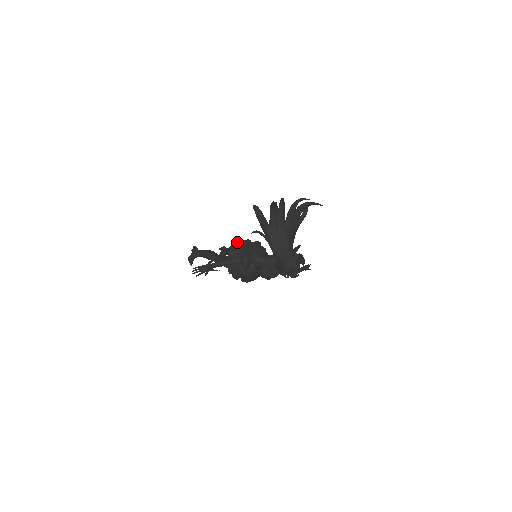
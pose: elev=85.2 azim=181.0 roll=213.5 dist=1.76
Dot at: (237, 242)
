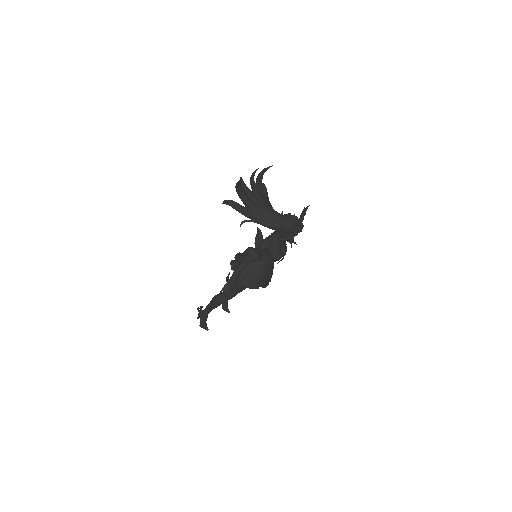
Dot at: (232, 260)
